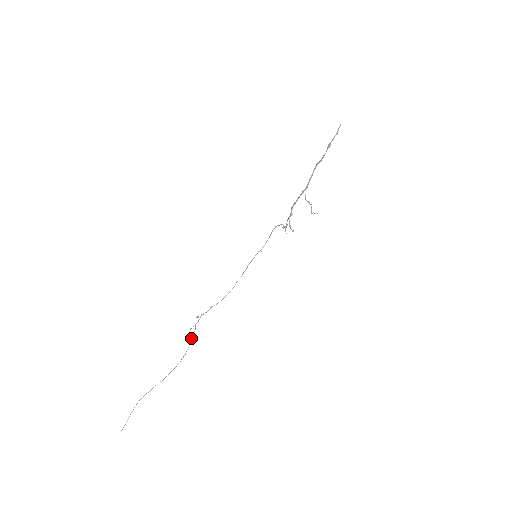
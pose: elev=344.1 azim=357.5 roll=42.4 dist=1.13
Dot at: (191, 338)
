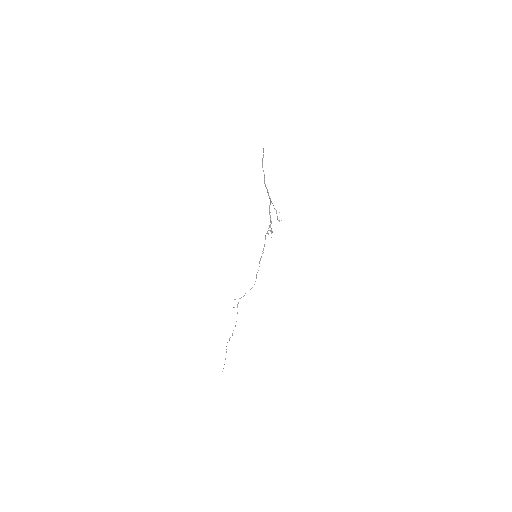
Dot at: occluded
